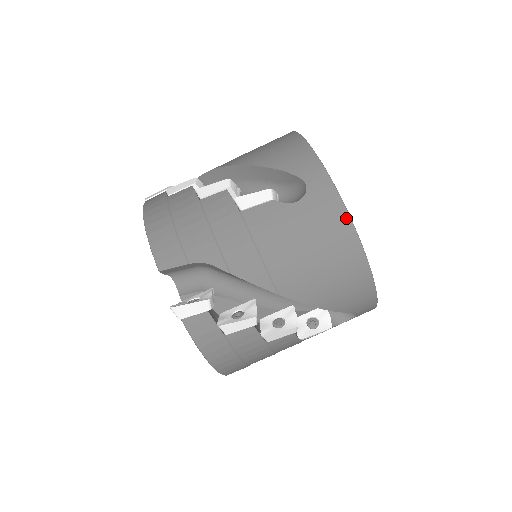
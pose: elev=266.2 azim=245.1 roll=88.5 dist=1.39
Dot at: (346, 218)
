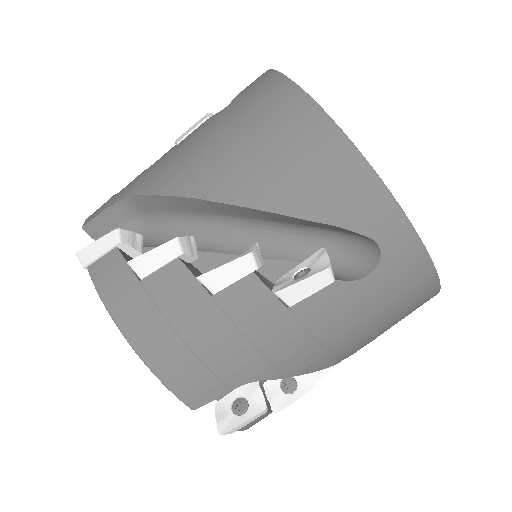
Dot at: (431, 273)
